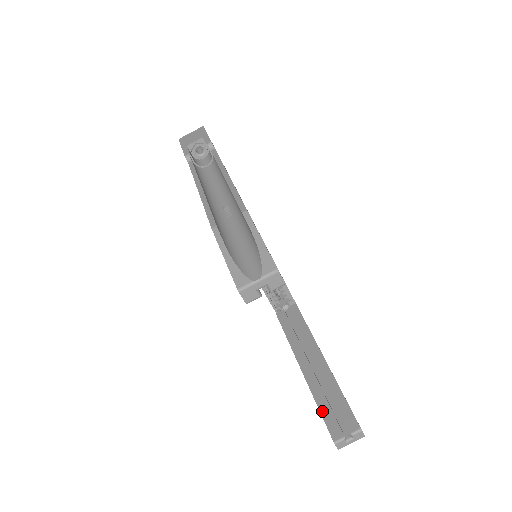
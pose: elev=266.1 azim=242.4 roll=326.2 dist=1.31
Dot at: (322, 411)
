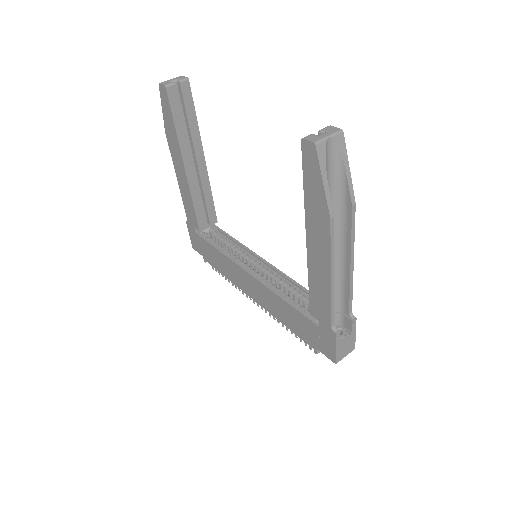
Dot at: (305, 179)
